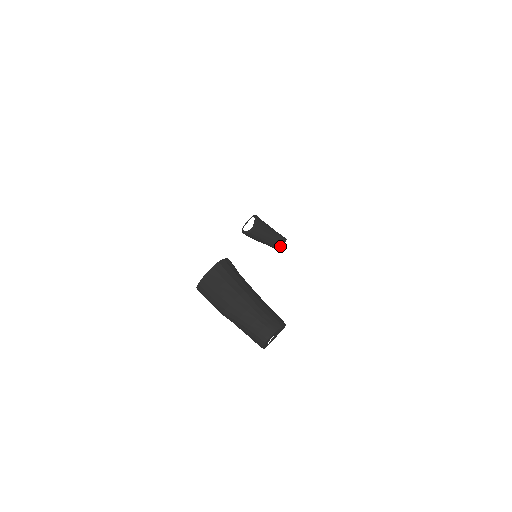
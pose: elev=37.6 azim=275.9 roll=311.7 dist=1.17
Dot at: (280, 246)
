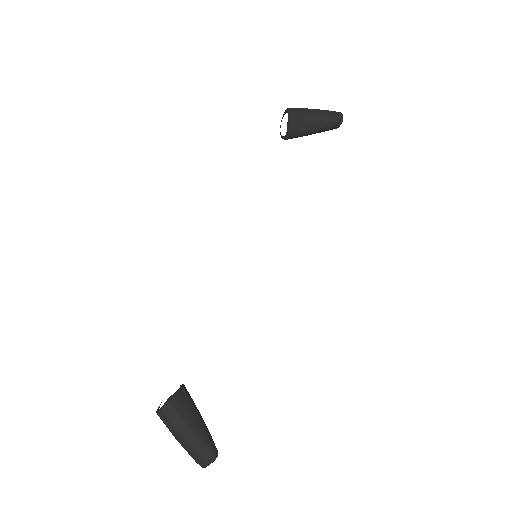
Dot at: (336, 128)
